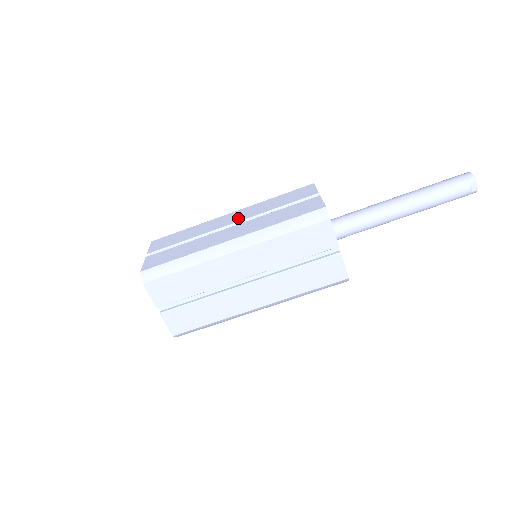
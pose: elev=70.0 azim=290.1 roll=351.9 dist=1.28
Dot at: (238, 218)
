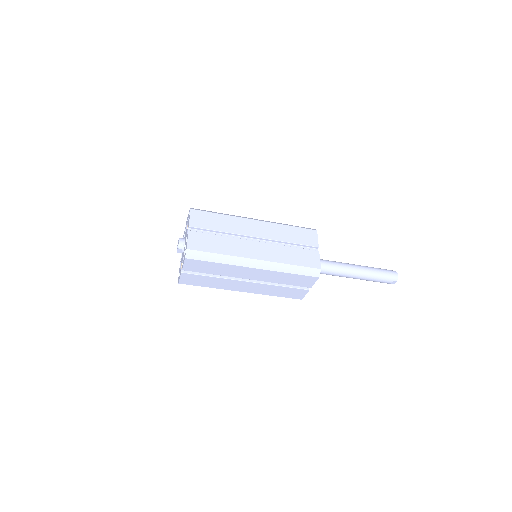
Dot at: (262, 233)
